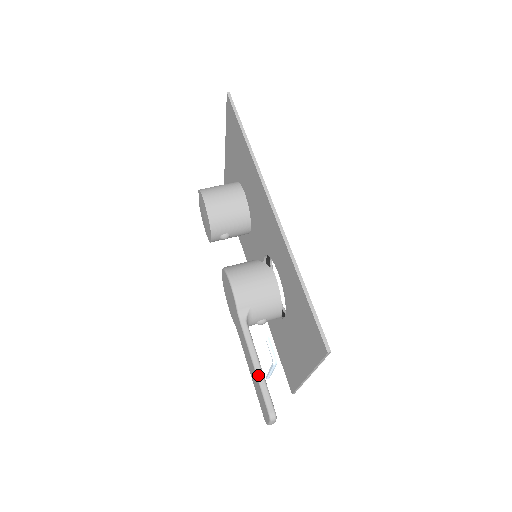
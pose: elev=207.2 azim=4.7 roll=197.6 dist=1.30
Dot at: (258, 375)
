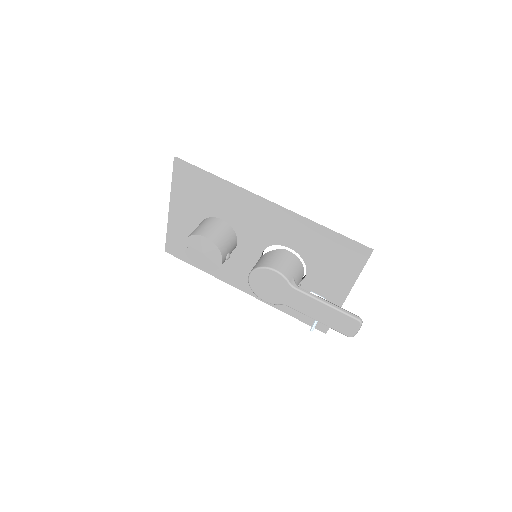
Dot at: (334, 307)
